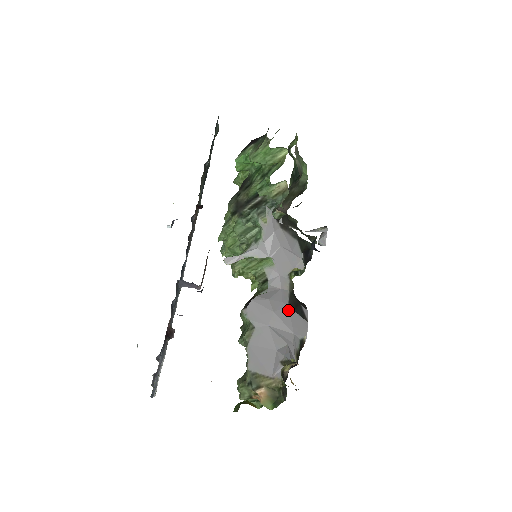
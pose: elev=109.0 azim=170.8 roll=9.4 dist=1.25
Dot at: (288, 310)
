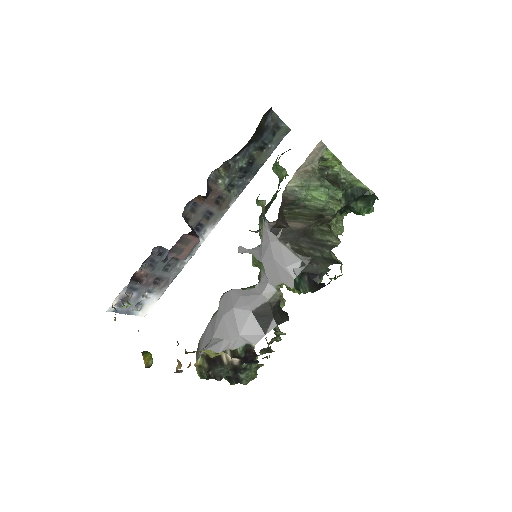
Dot at: (249, 314)
